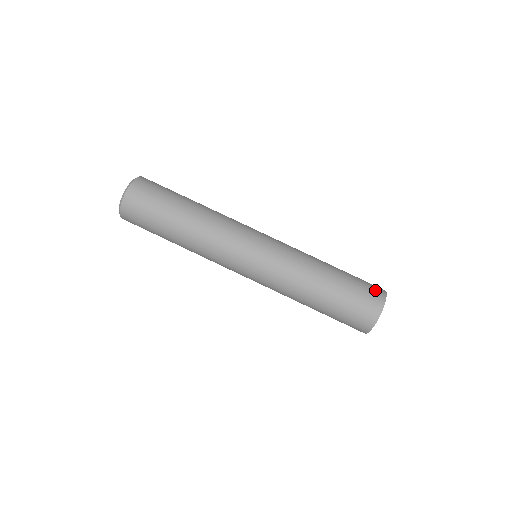
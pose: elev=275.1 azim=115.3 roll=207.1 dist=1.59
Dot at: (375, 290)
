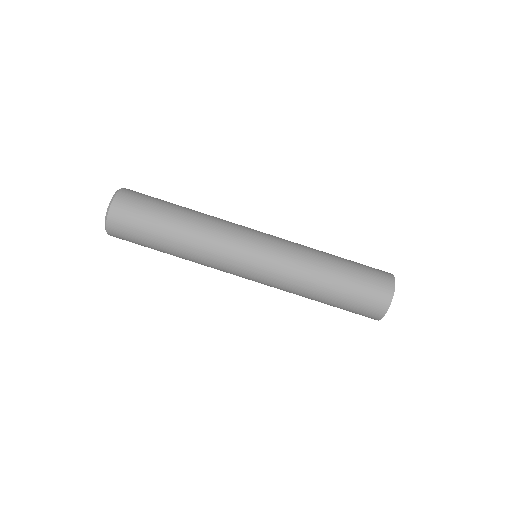
Dot at: occluded
